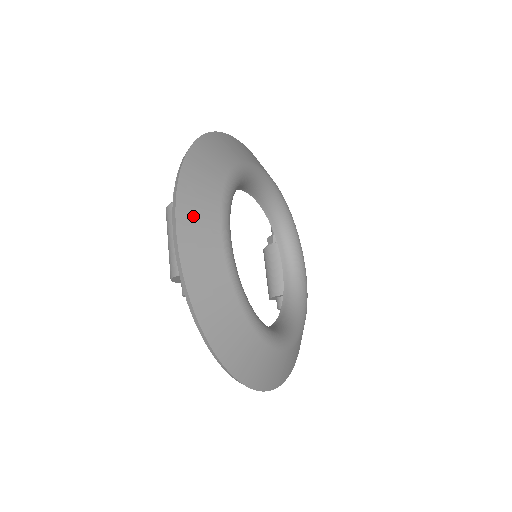
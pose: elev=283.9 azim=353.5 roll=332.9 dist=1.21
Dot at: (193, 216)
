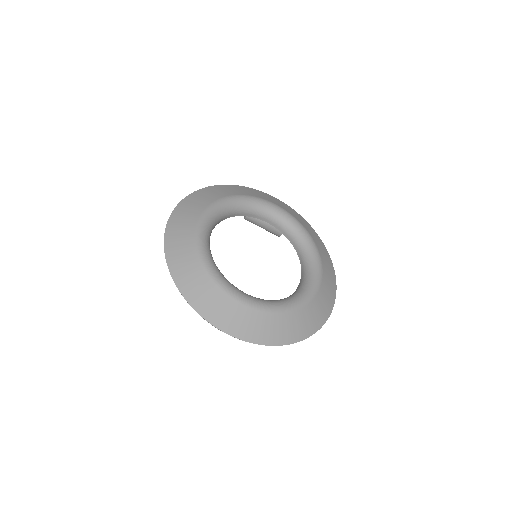
Dot at: (227, 320)
